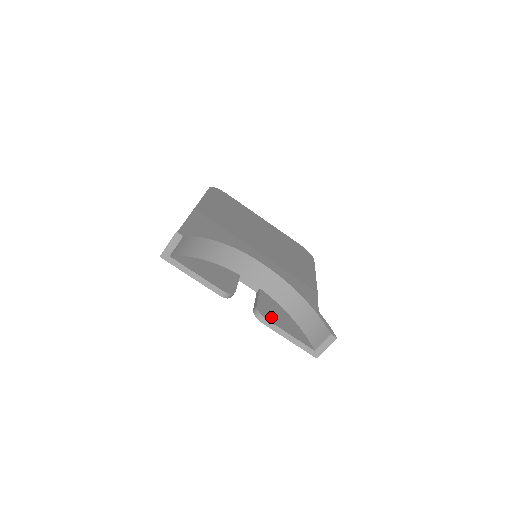
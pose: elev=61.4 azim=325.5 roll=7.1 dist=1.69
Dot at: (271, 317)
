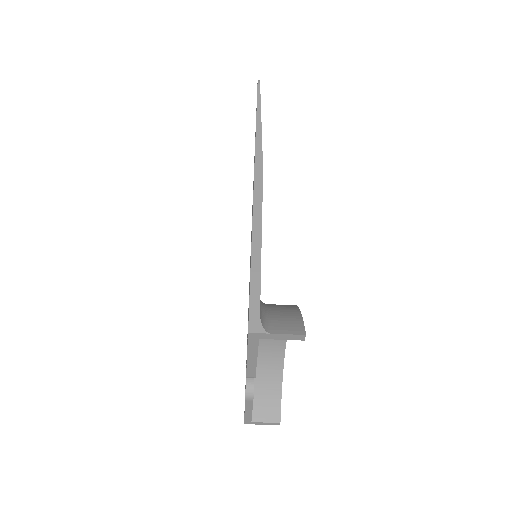
Dot at: occluded
